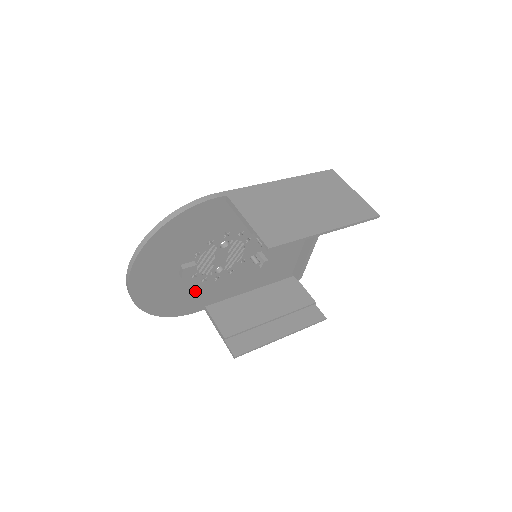
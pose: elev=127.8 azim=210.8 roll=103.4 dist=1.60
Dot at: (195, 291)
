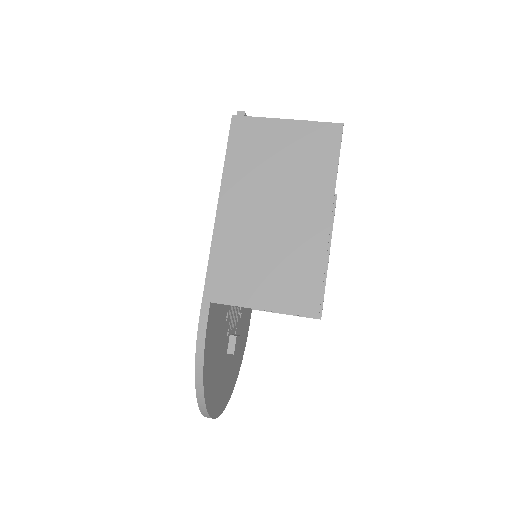
Dot at: (242, 326)
